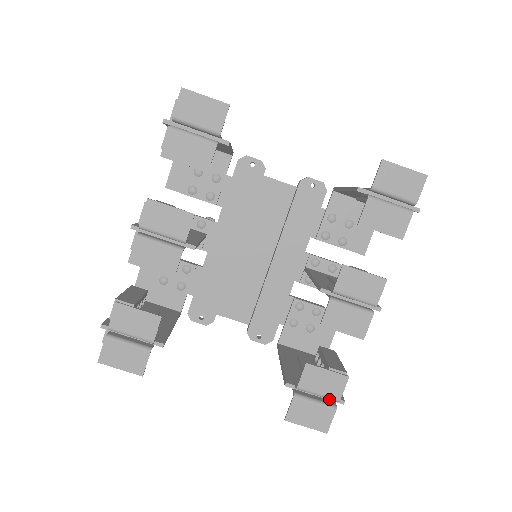
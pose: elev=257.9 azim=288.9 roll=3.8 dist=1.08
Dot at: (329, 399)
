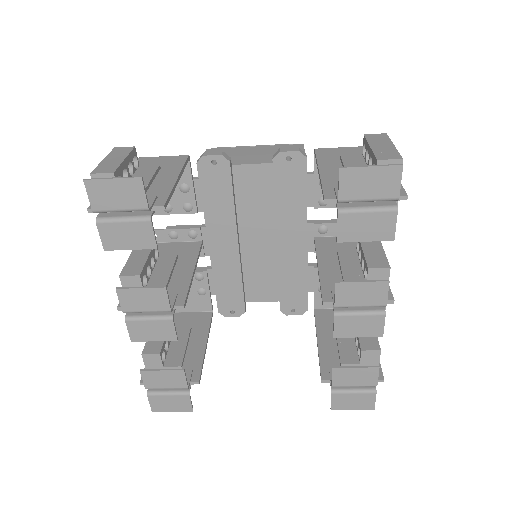
Dot at: occluded
